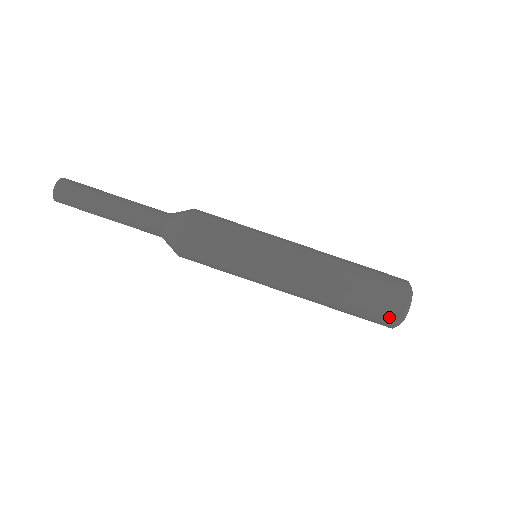
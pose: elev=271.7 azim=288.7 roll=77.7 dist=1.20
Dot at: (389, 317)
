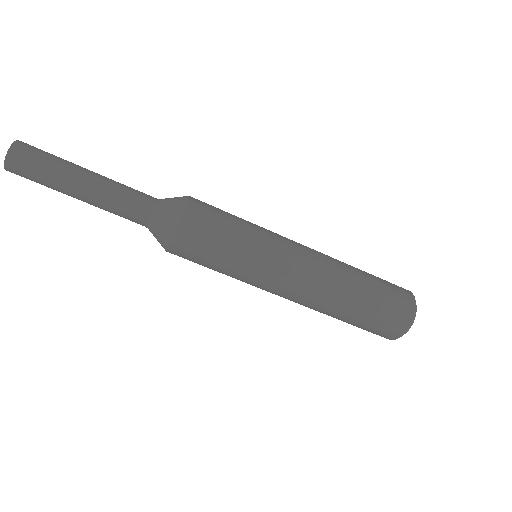
Dot at: (386, 335)
